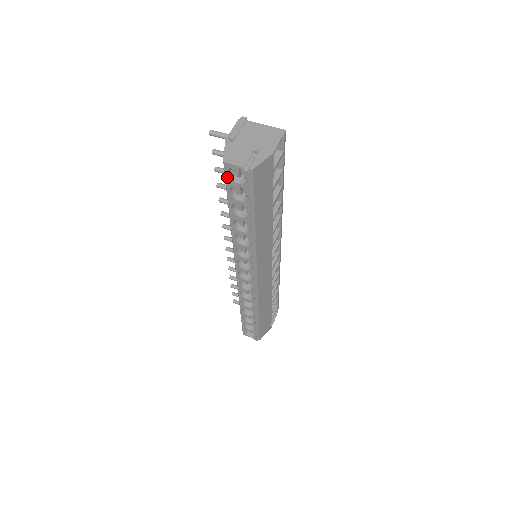
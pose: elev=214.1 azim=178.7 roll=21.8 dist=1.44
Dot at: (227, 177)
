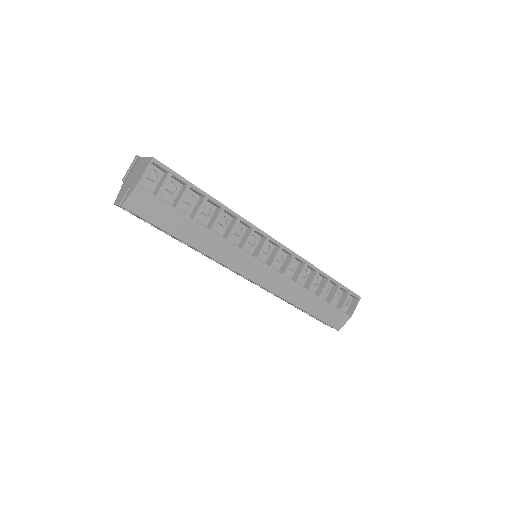
Dot at: occluded
